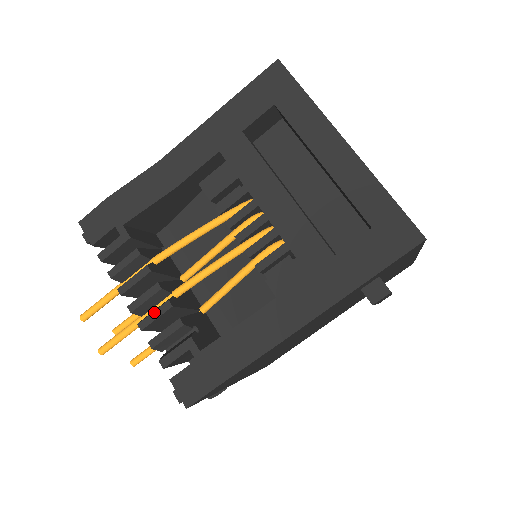
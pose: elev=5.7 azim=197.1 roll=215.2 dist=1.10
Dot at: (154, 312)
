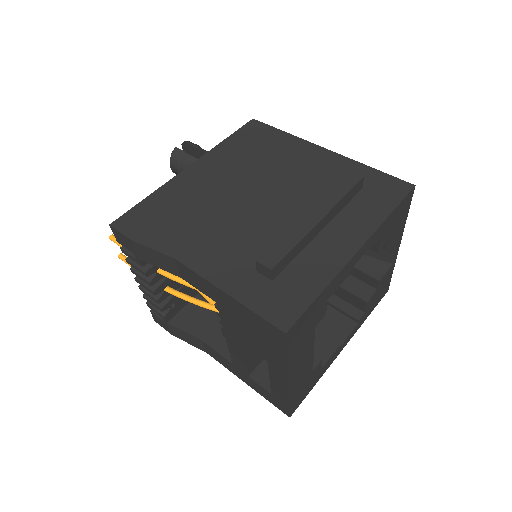
Dot at: (148, 295)
